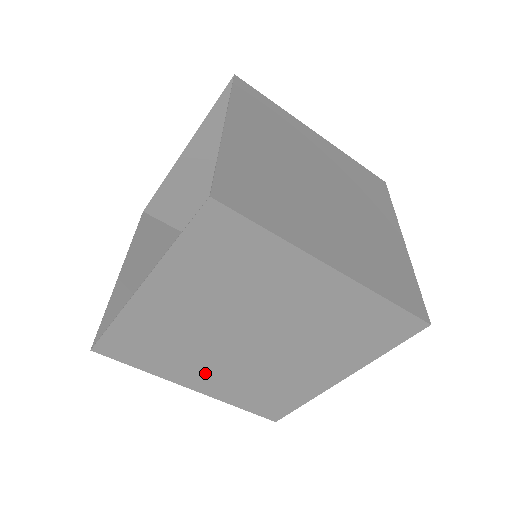
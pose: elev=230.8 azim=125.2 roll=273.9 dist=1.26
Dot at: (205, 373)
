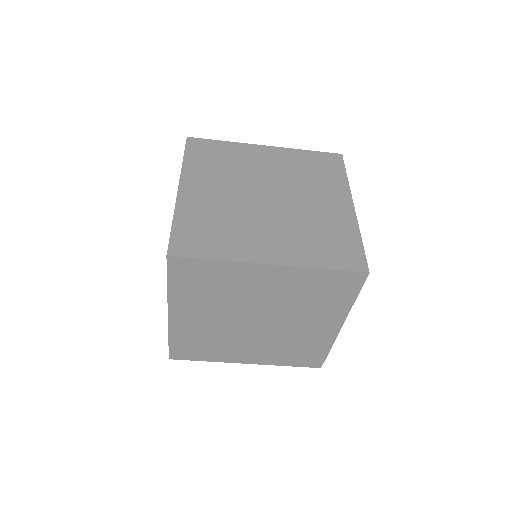
Dot at: (246, 351)
